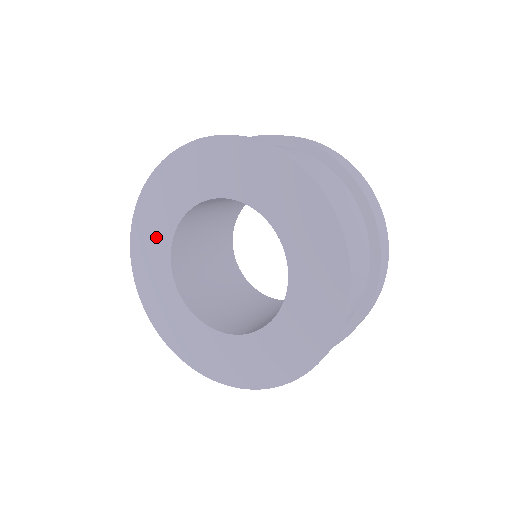
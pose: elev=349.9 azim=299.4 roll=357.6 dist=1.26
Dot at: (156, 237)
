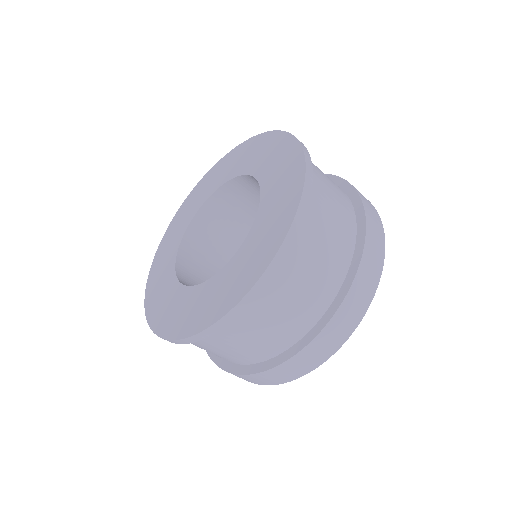
Dot at: (189, 211)
